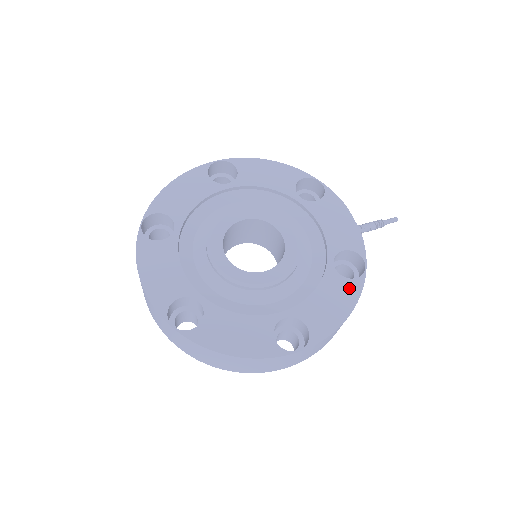
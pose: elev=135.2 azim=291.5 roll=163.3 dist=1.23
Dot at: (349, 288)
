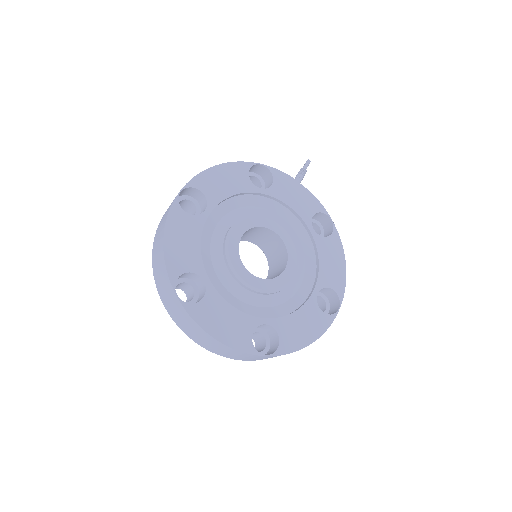
Dot at: (334, 243)
